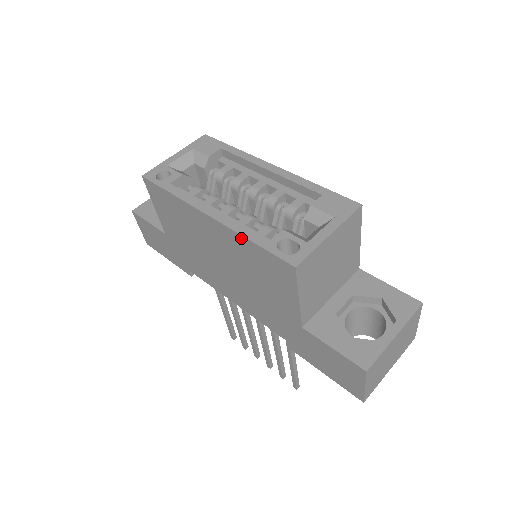
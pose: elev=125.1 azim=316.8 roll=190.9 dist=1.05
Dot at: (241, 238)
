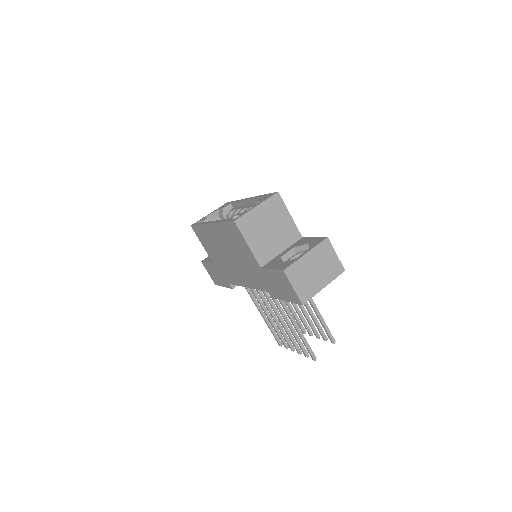
Dot at: (220, 225)
